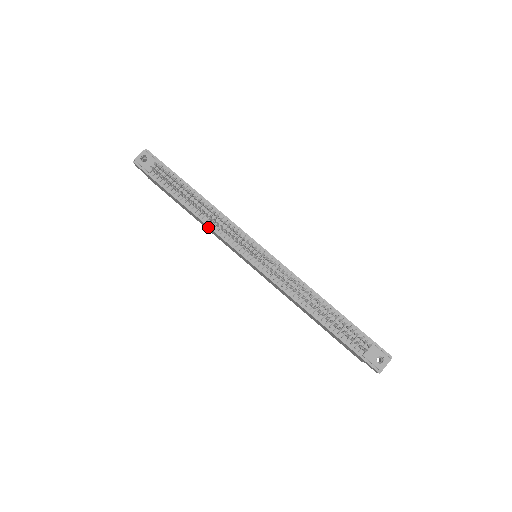
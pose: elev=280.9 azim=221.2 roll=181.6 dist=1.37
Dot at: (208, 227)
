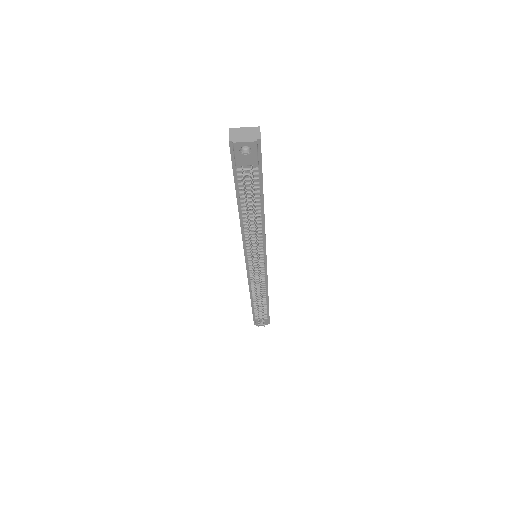
Dot at: (241, 229)
